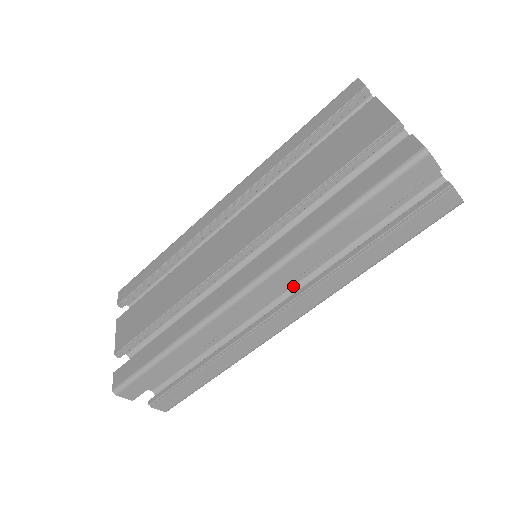
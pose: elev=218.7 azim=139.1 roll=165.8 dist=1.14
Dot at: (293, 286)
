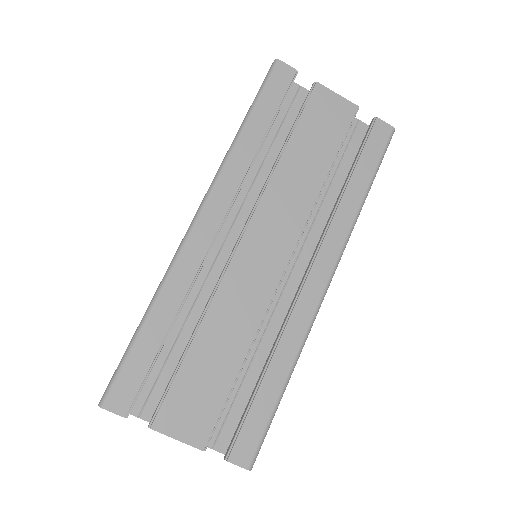
Dot at: occluded
